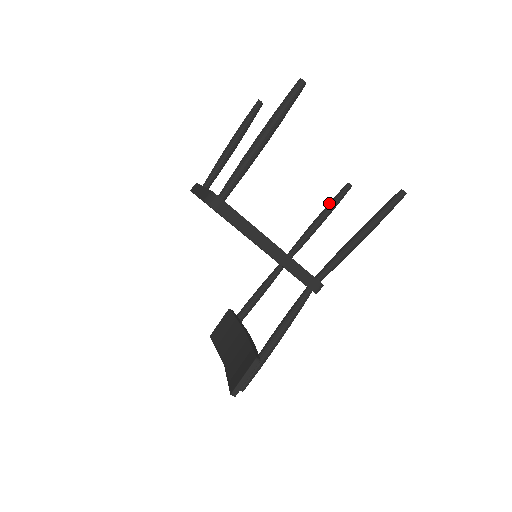
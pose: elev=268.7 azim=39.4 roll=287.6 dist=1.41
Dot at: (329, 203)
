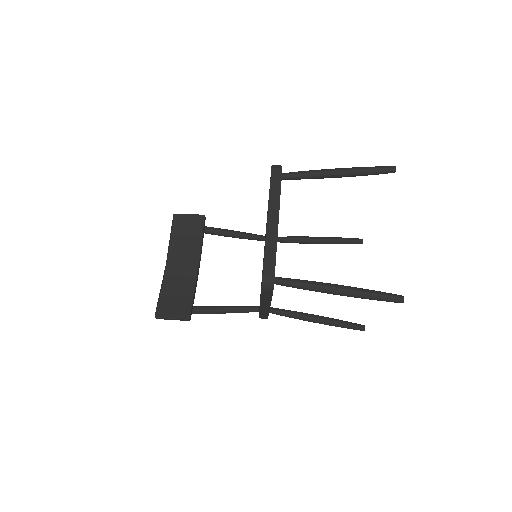
Dot at: (338, 239)
